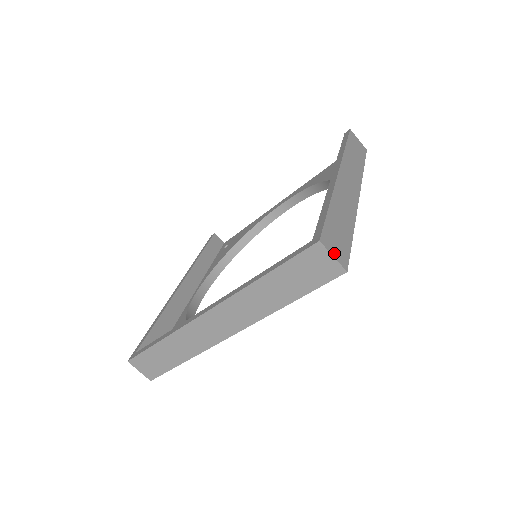
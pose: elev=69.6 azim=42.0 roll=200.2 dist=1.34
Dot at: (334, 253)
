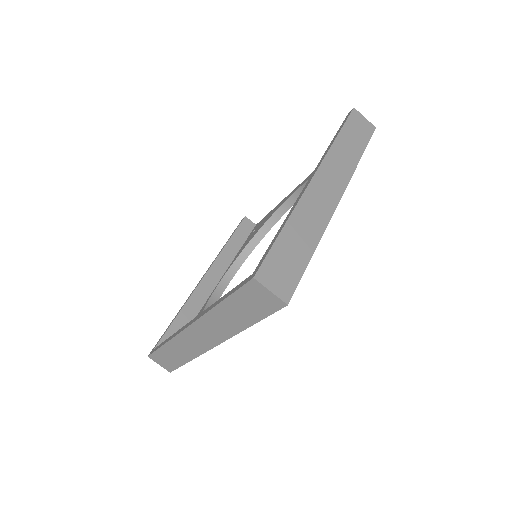
Dot at: (273, 287)
